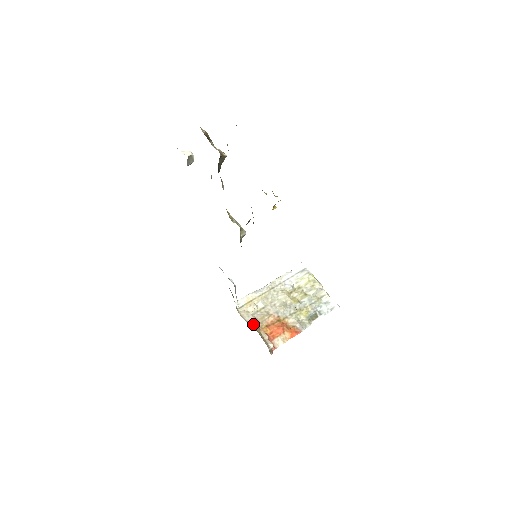
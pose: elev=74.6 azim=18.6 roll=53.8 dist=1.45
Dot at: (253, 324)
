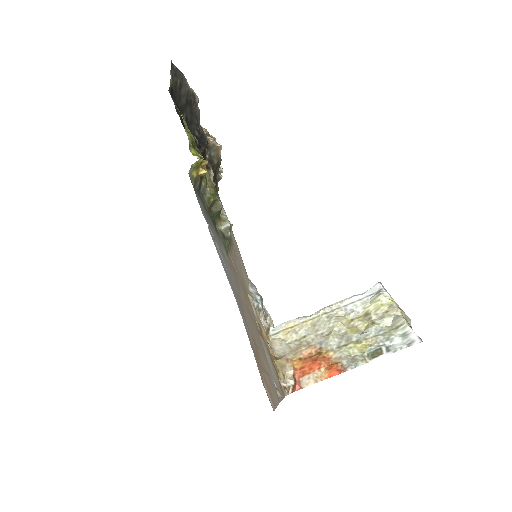
Dot at: (281, 354)
